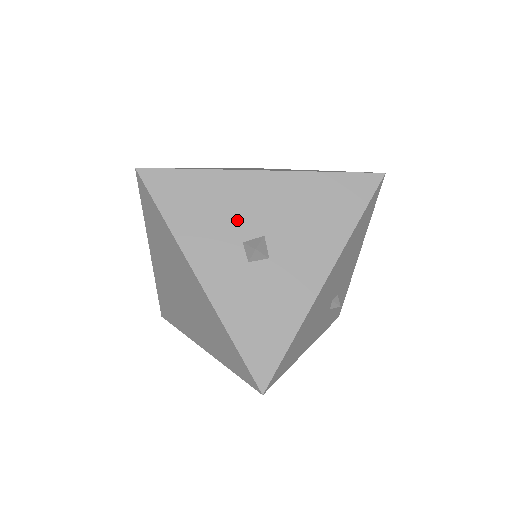
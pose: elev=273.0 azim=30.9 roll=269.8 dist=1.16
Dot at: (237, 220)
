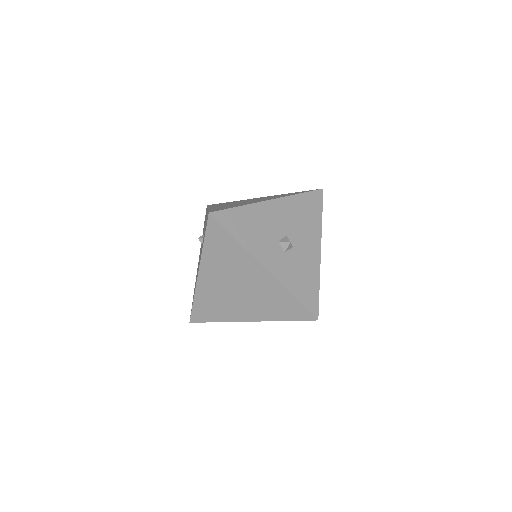
Dot at: (271, 230)
